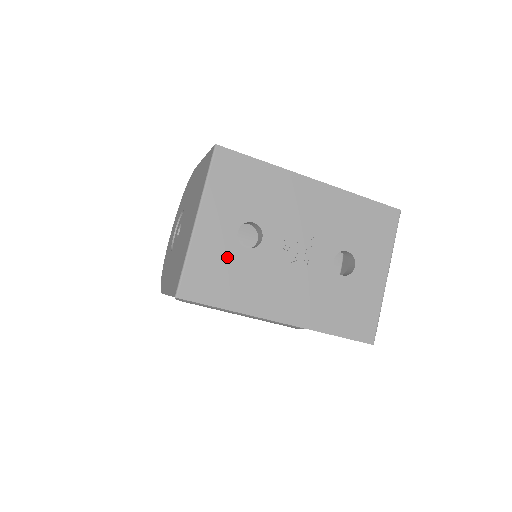
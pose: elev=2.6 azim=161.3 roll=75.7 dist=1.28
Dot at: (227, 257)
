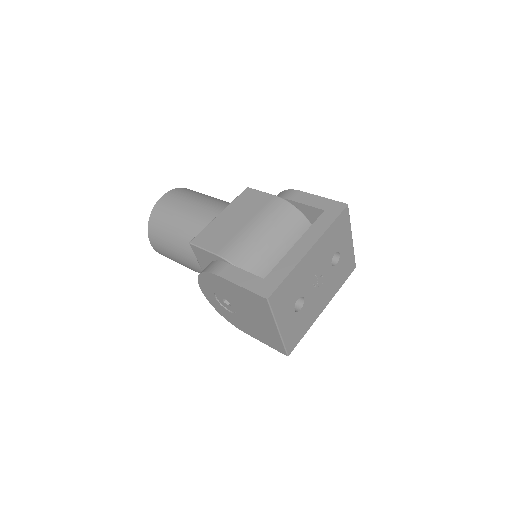
Dot at: (296, 322)
